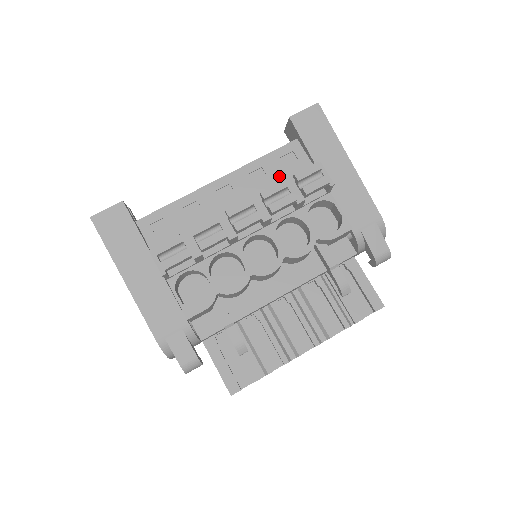
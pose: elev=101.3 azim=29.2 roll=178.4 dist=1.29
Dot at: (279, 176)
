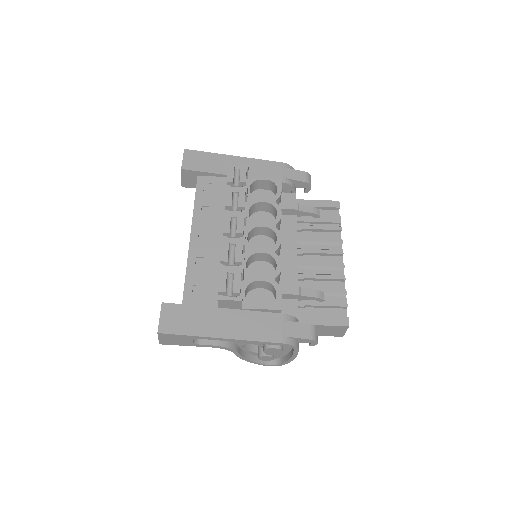
Dot at: (216, 199)
